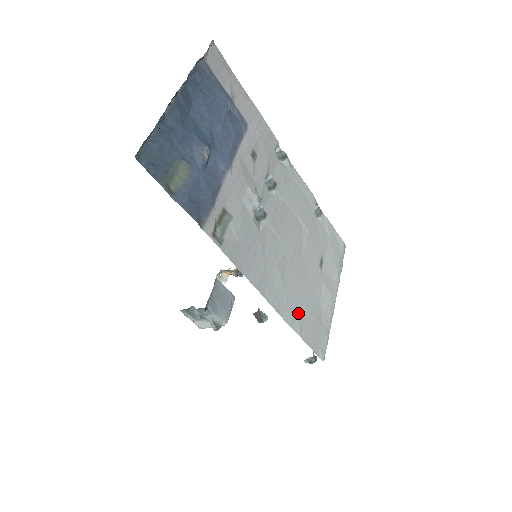
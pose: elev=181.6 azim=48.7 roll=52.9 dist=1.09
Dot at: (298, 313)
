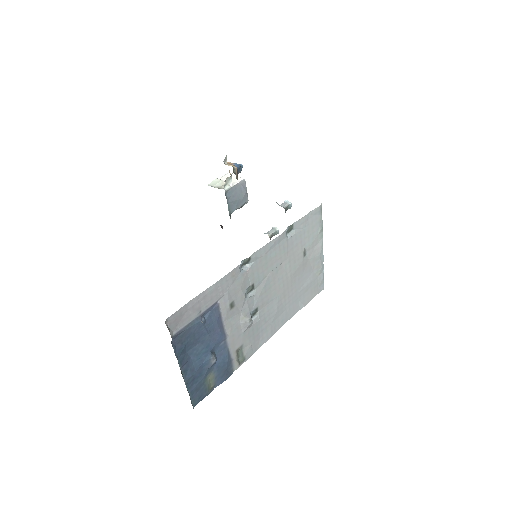
Dot at: (299, 301)
